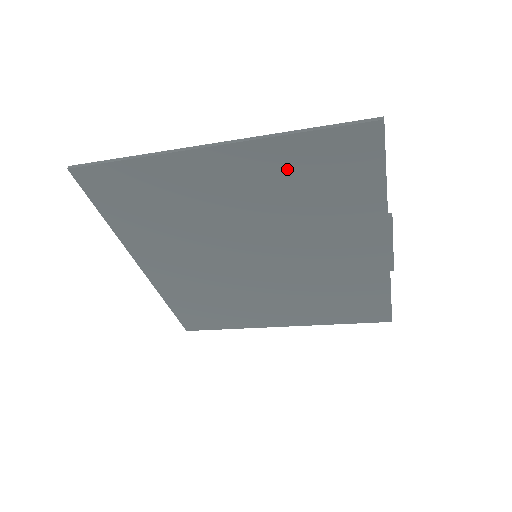
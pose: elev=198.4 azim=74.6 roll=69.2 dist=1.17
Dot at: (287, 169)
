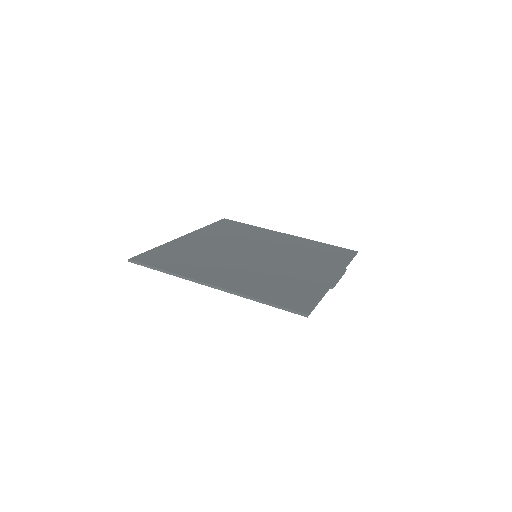
Dot at: occluded
